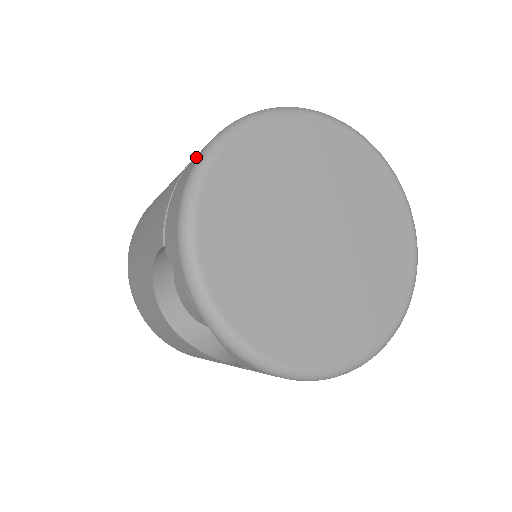
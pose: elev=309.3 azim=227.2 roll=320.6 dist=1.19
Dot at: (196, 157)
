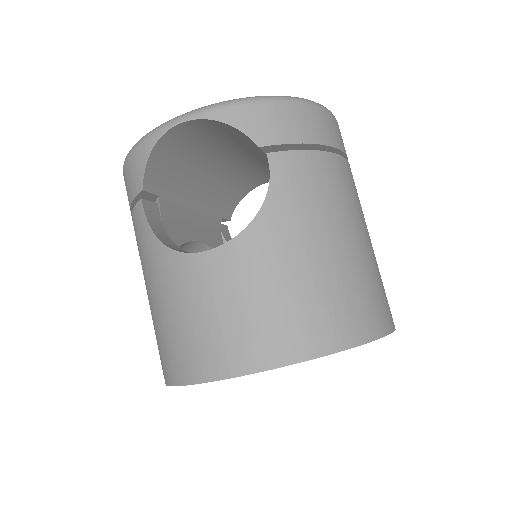
Dot at: occluded
